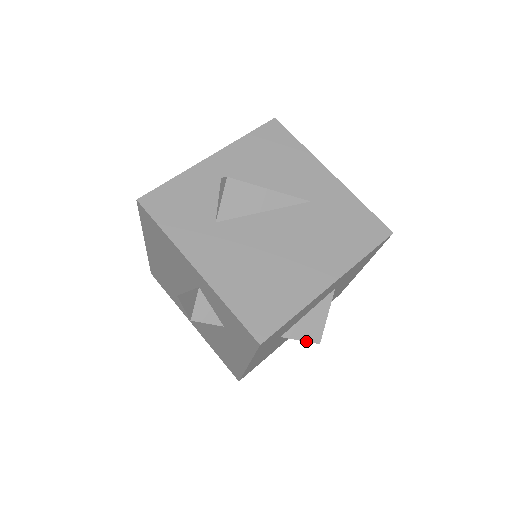
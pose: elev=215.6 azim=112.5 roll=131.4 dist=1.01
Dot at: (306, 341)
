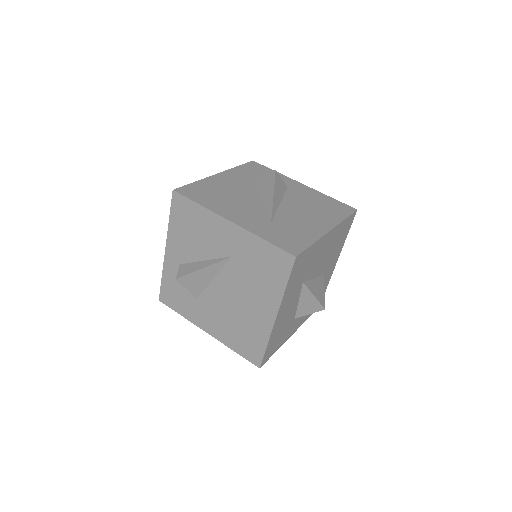
Dot at: (314, 312)
